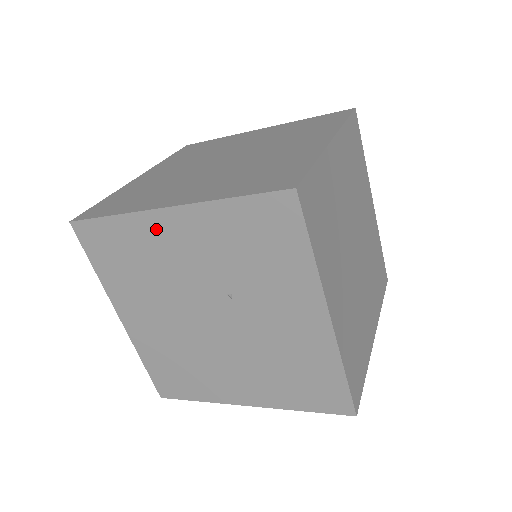
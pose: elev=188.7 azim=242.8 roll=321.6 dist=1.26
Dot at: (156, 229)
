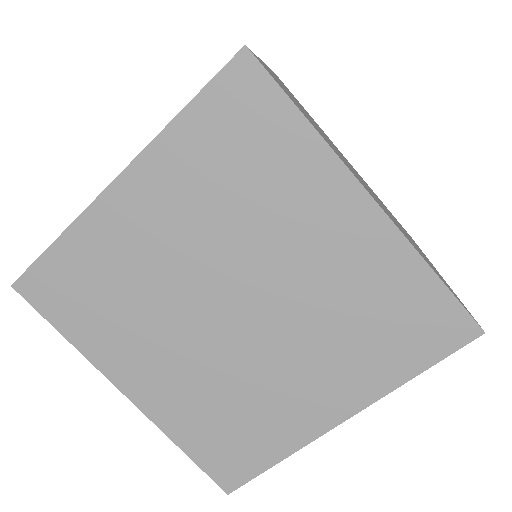
Dot at: occluded
